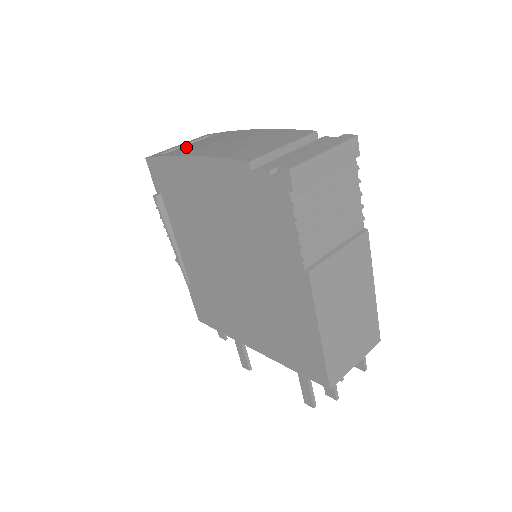
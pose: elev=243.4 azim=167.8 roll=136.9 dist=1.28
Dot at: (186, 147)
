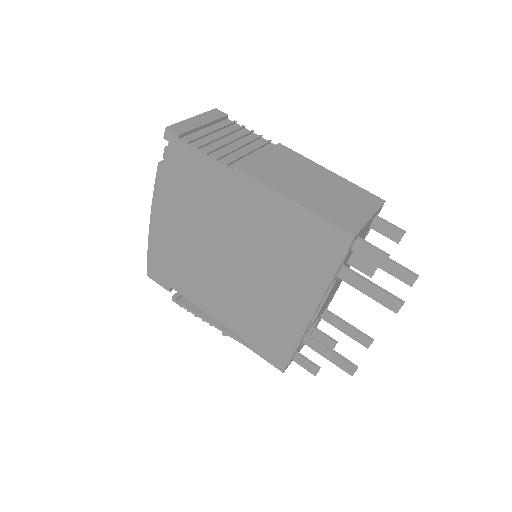
Dot at: occluded
